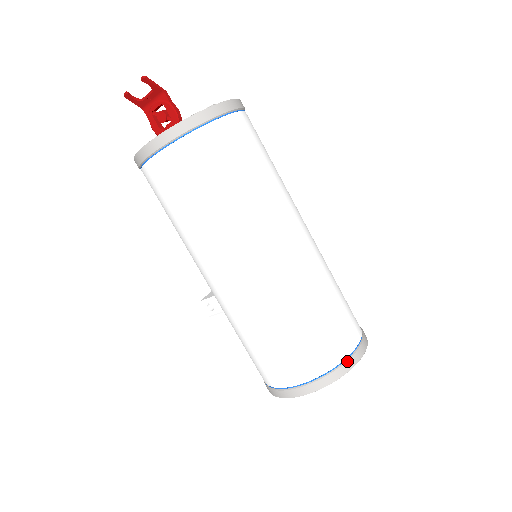
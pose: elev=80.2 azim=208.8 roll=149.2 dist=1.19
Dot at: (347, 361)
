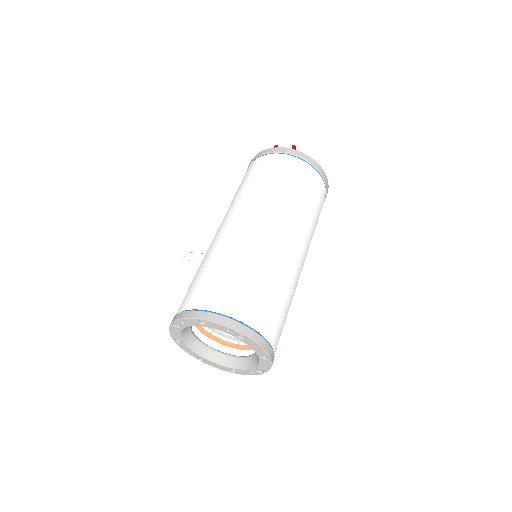
Dot at: (260, 335)
